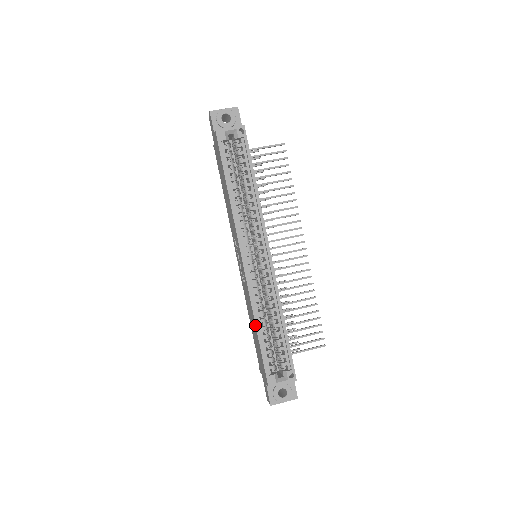
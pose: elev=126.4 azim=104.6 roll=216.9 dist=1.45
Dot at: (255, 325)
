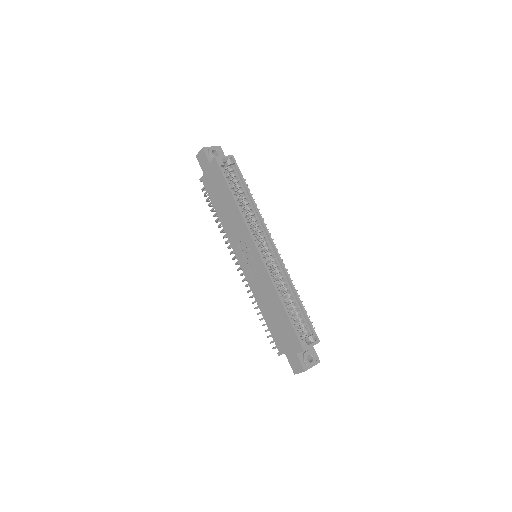
Dot at: (280, 301)
